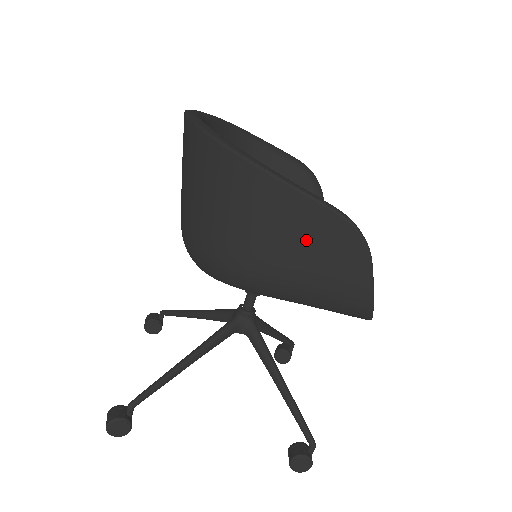
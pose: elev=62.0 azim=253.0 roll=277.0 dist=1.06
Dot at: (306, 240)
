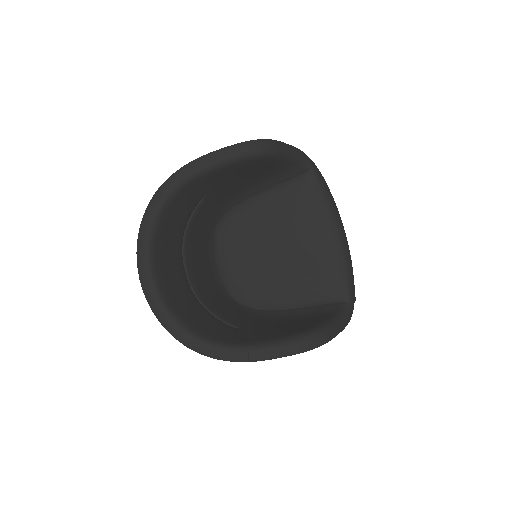
Dot at: occluded
